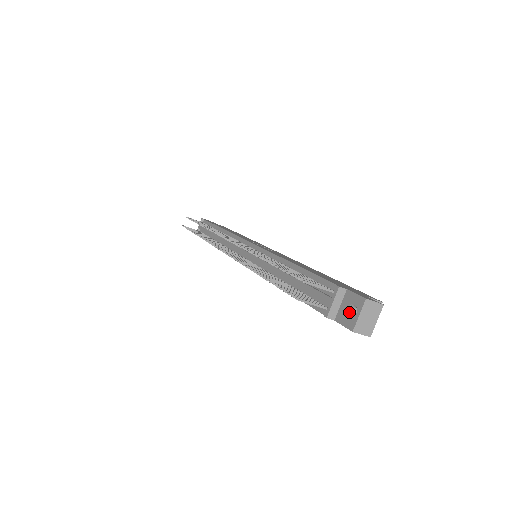
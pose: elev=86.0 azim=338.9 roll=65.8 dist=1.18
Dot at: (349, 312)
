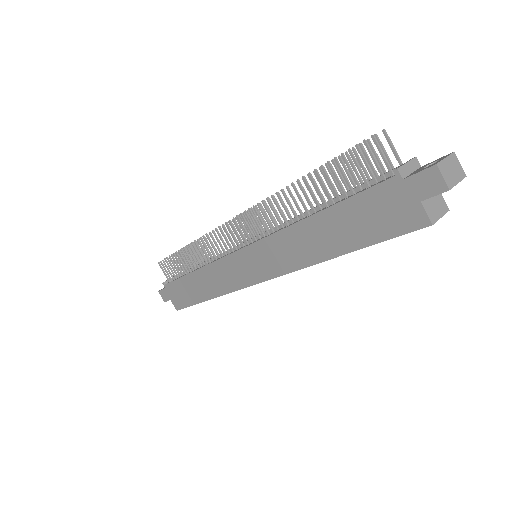
Dot at: occluded
